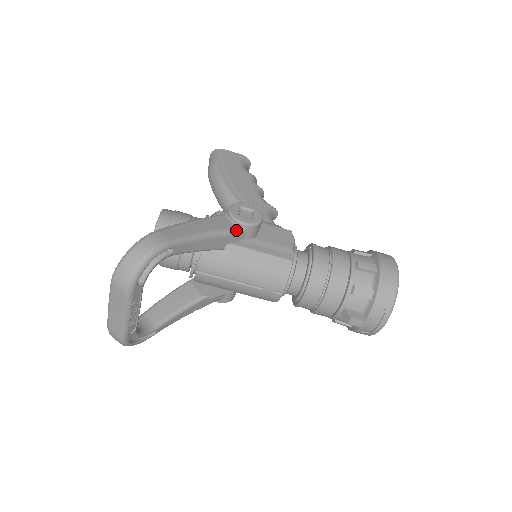
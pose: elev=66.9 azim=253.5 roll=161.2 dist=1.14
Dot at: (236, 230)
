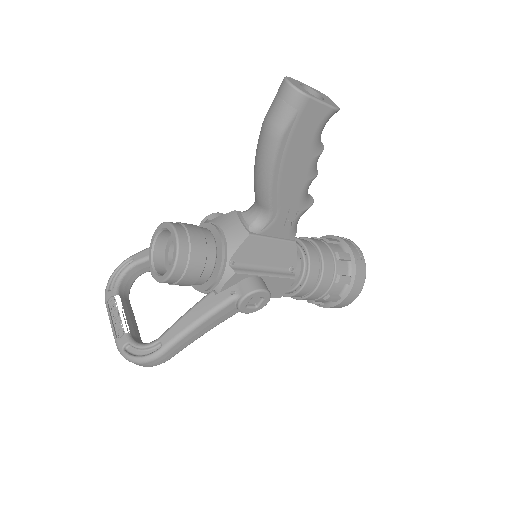
Dot at: occluded
